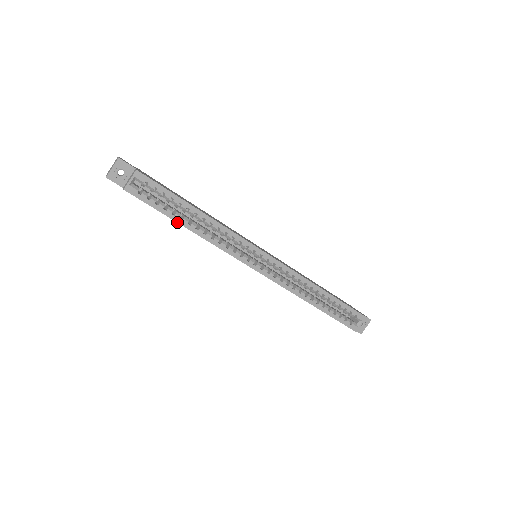
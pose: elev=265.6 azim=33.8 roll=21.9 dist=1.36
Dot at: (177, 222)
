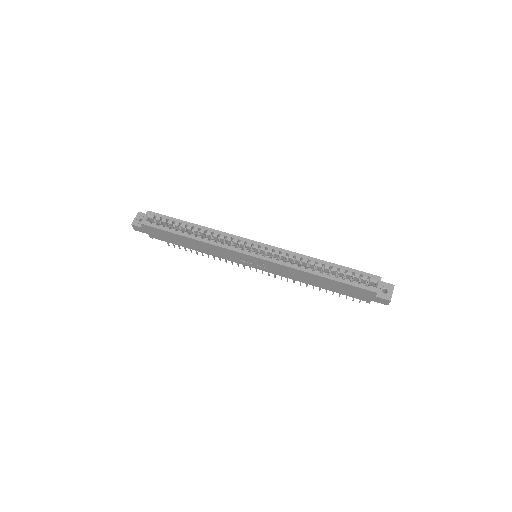
Dot at: (180, 235)
